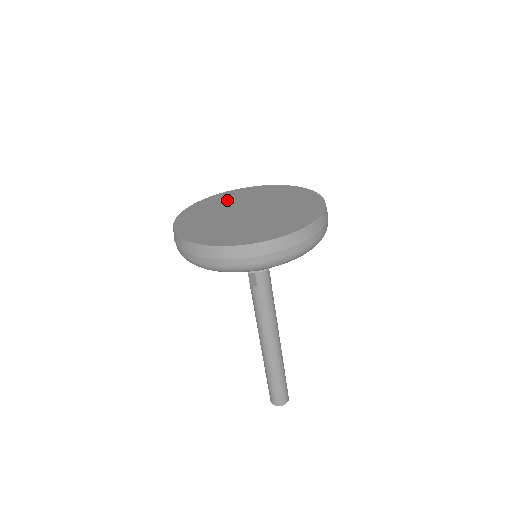
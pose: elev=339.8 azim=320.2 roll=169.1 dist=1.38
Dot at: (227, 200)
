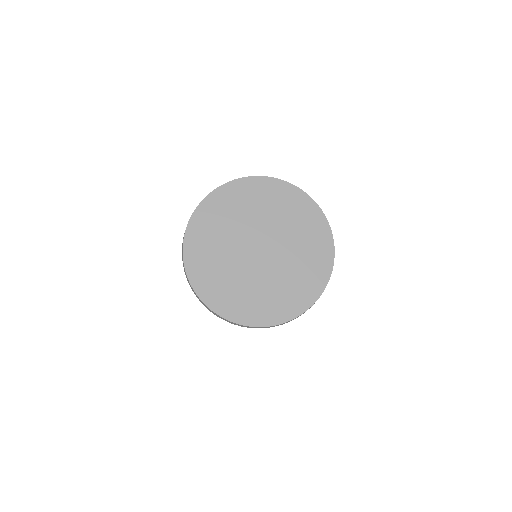
Dot at: (212, 244)
